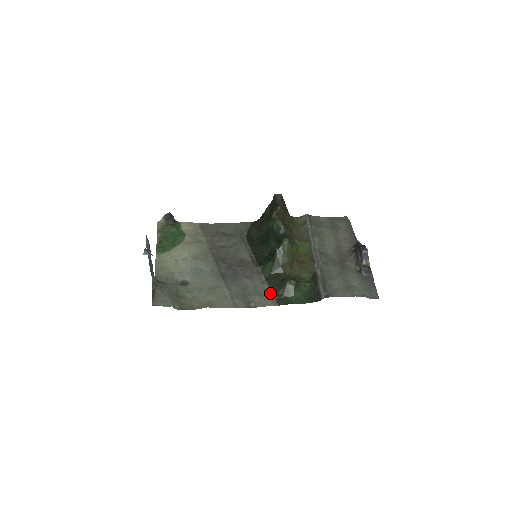
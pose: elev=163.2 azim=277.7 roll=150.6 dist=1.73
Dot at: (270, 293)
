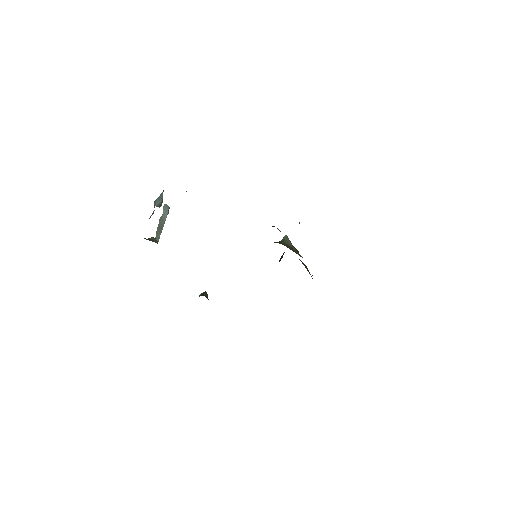
Dot at: occluded
